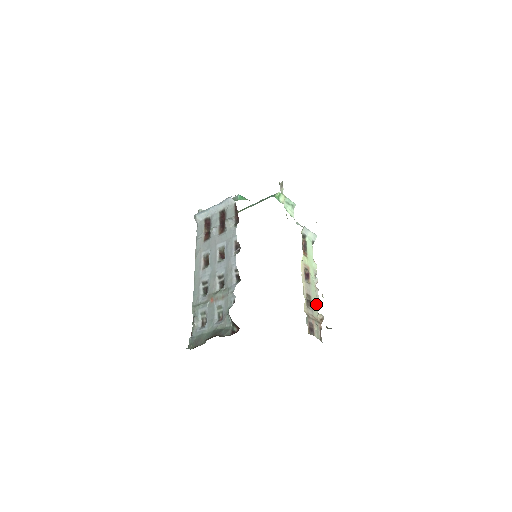
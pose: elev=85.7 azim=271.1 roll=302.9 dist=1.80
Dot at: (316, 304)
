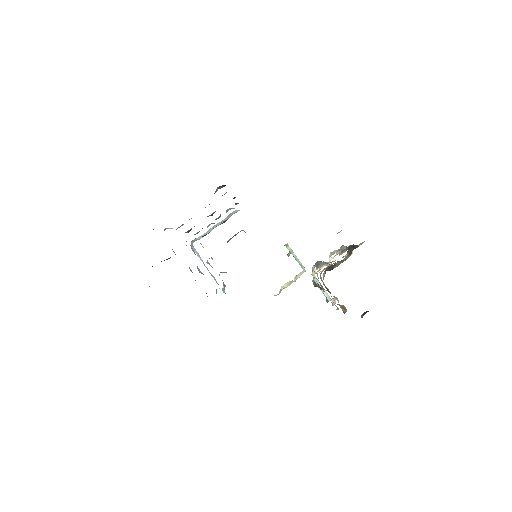
Dot at: occluded
